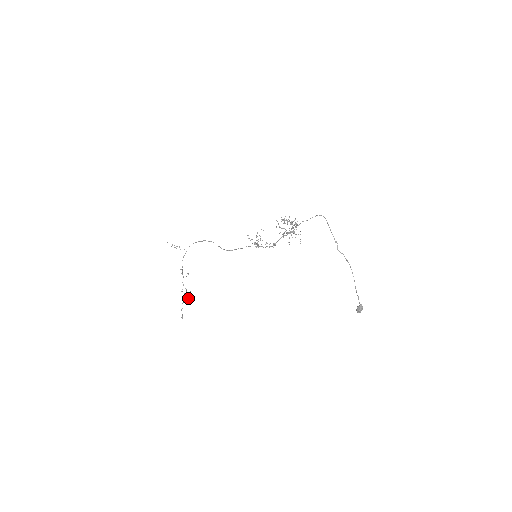
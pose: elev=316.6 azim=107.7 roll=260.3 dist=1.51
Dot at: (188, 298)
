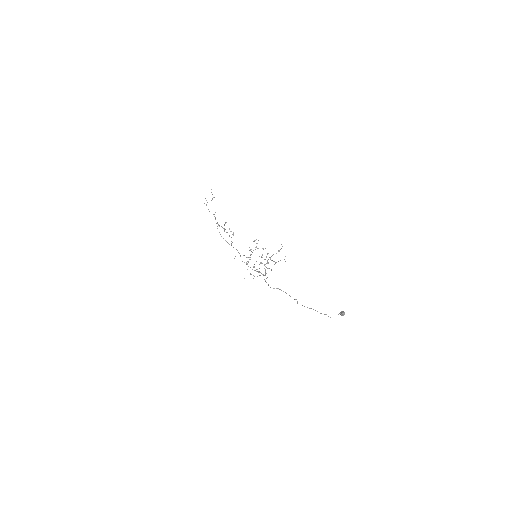
Dot at: (233, 234)
